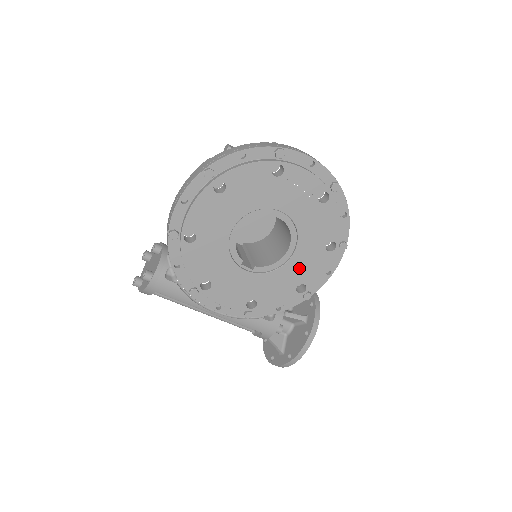
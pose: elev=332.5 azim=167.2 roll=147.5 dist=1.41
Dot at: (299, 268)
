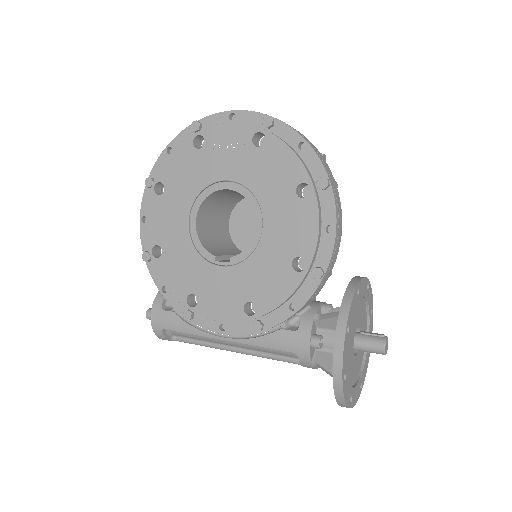
Dot at: (280, 237)
